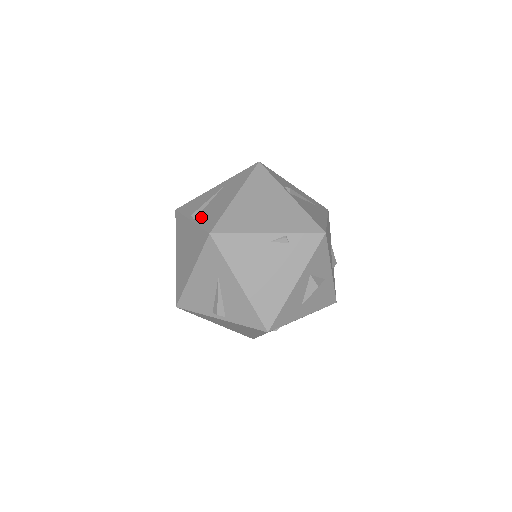
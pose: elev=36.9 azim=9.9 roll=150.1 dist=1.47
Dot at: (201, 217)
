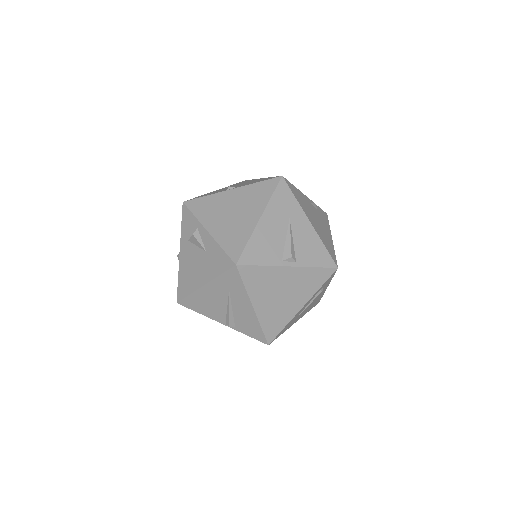
Dot at: occluded
